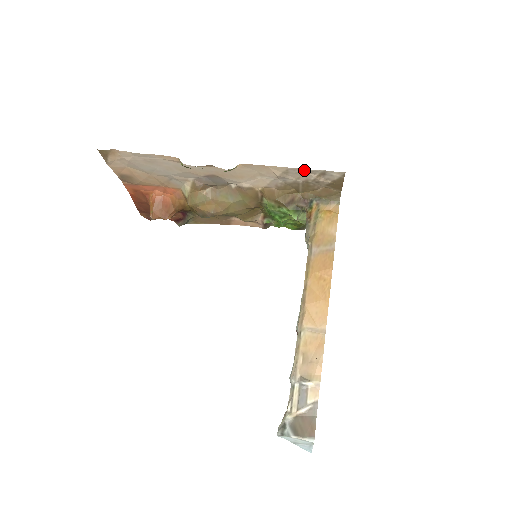
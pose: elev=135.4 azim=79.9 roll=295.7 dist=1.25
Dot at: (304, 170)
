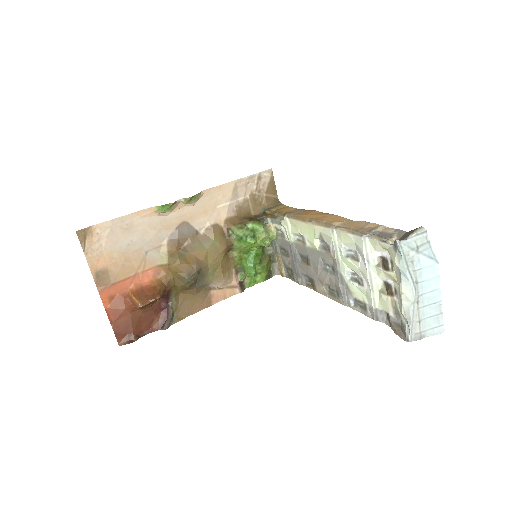
Dot at: (246, 178)
